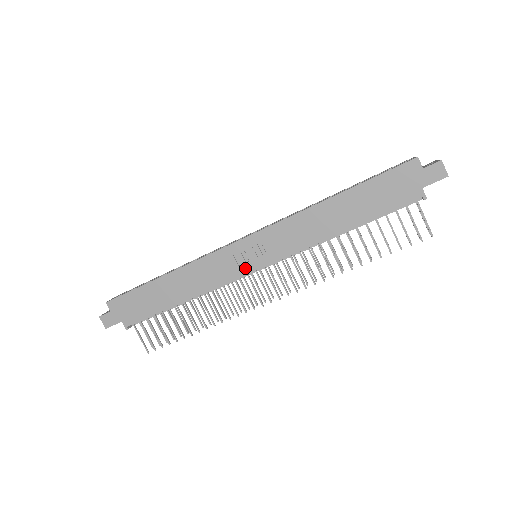
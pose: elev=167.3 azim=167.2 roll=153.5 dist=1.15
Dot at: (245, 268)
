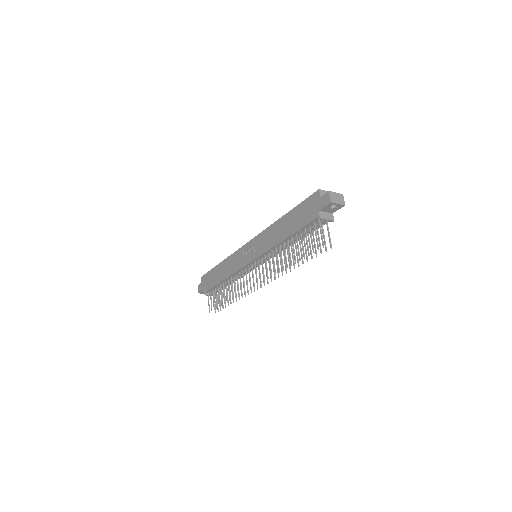
Dot at: (246, 261)
